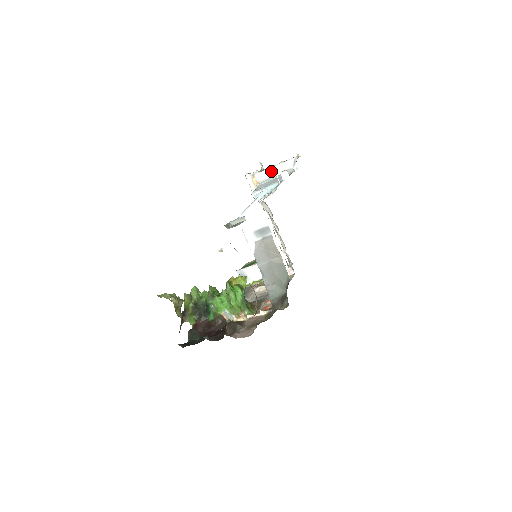
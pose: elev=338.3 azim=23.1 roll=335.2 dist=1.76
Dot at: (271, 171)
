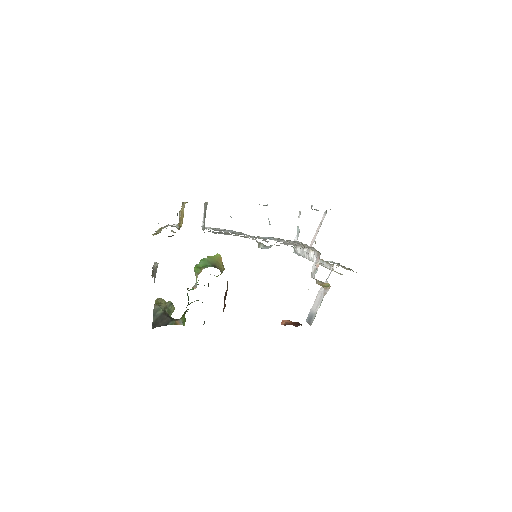
Dot at: (316, 234)
